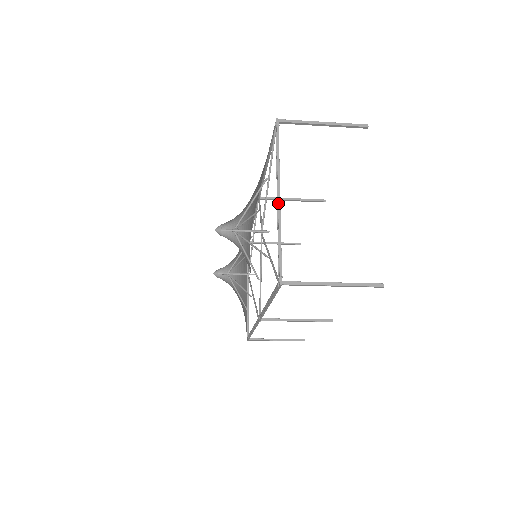
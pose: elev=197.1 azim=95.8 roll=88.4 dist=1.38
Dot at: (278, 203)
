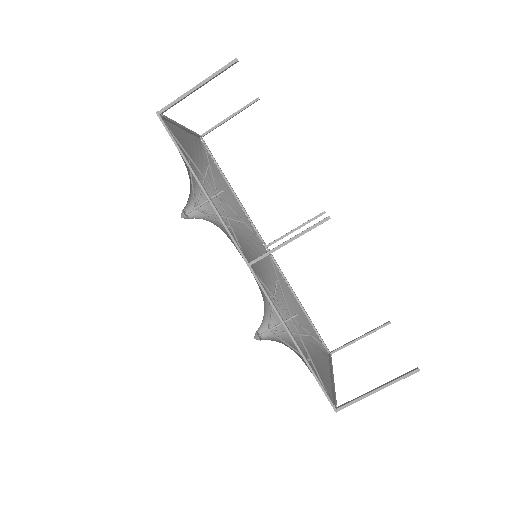
Dot at: occluded
